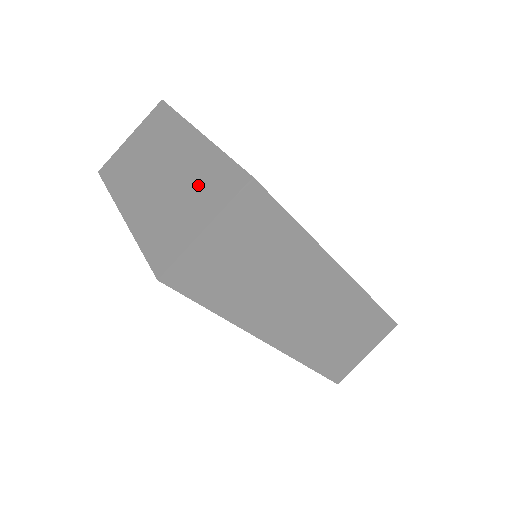
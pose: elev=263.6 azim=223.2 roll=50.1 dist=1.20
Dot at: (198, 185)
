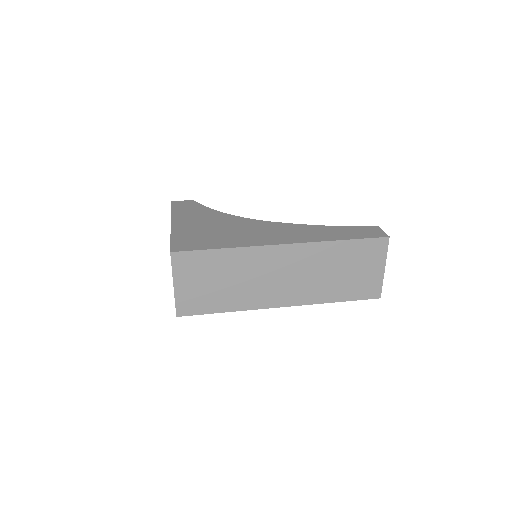
Dot at: occluded
